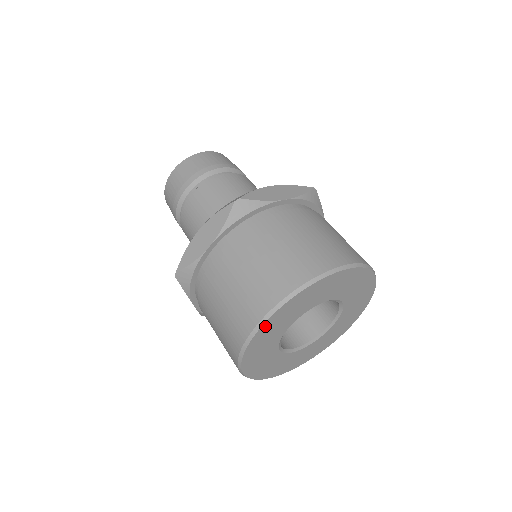
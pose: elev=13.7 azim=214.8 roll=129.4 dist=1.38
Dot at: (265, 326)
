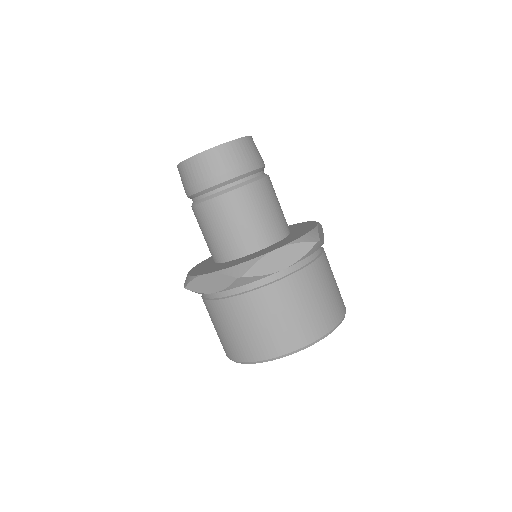
Dot at: occluded
